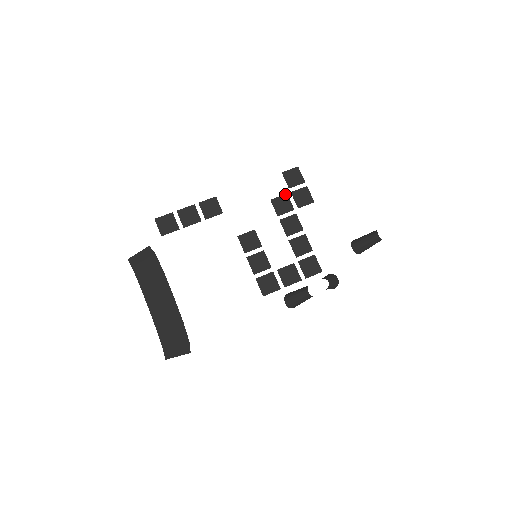
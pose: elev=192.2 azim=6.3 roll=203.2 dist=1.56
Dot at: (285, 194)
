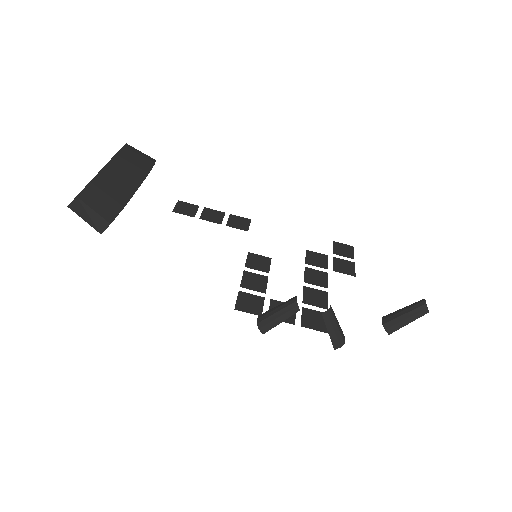
Dot at: (325, 255)
